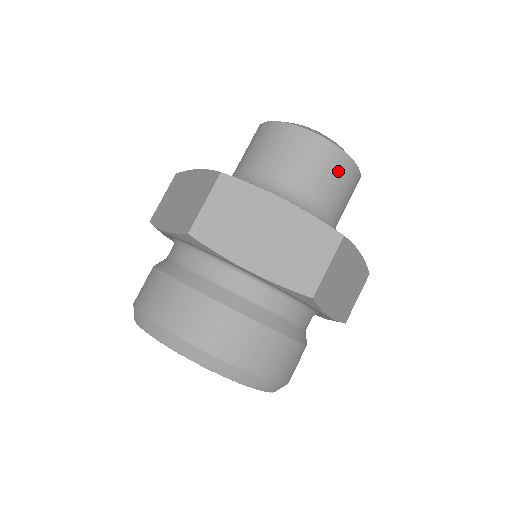
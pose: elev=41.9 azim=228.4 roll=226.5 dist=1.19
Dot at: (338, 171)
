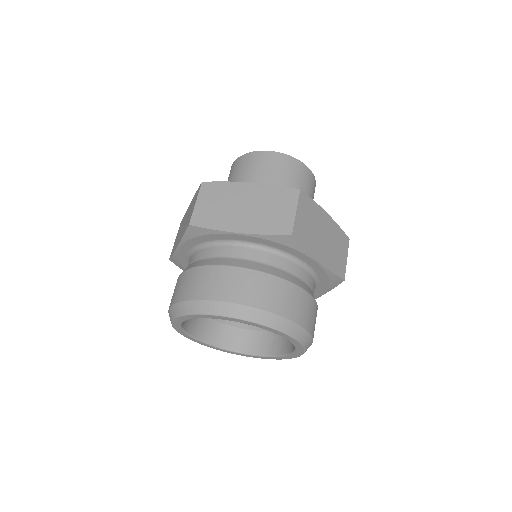
Dot at: occluded
